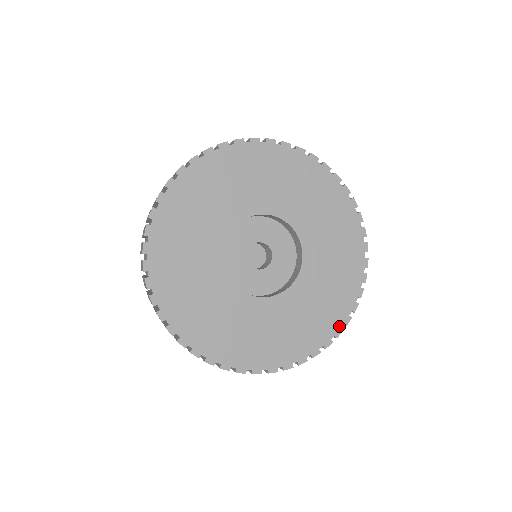
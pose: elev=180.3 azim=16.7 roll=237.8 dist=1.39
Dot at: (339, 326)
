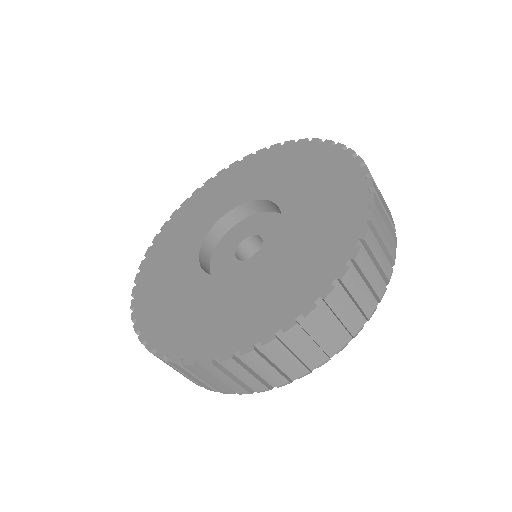
Dot at: (253, 341)
